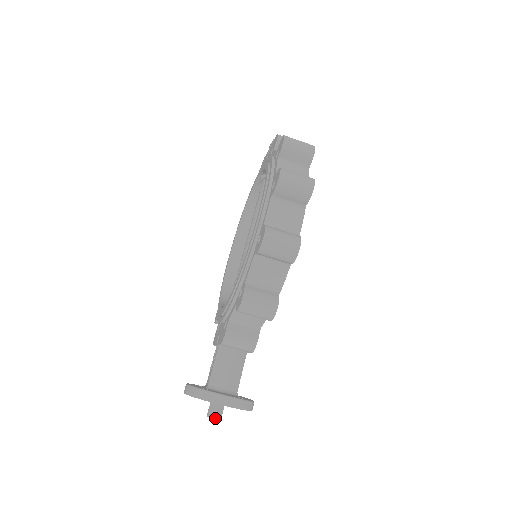
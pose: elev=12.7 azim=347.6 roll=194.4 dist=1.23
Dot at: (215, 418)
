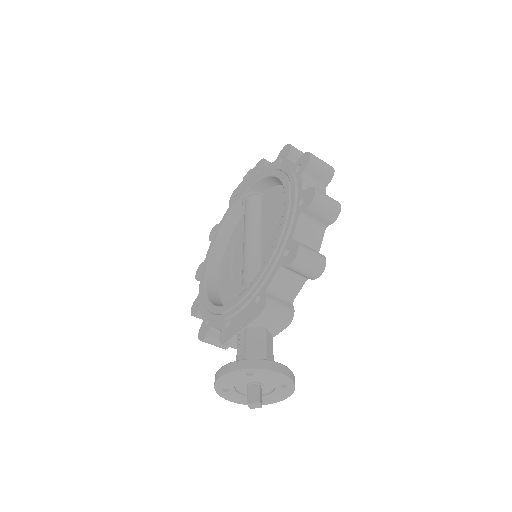
Dot at: (260, 402)
